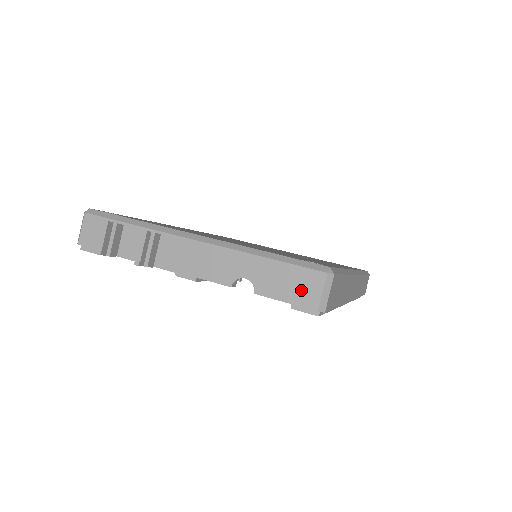
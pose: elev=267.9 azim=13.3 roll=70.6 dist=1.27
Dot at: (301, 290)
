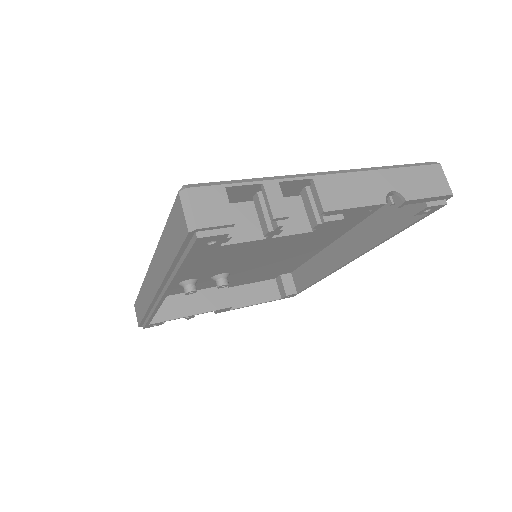
Dot at: (434, 183)
